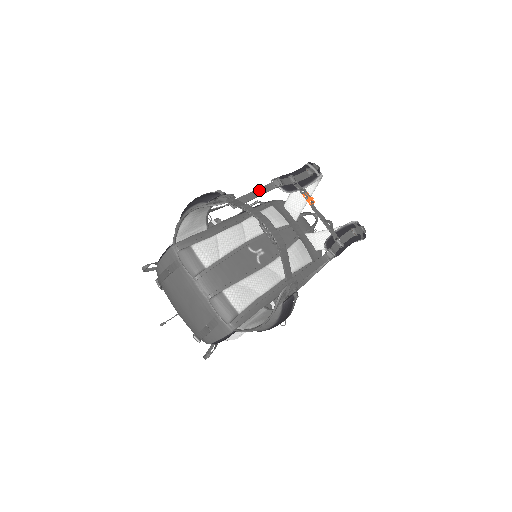
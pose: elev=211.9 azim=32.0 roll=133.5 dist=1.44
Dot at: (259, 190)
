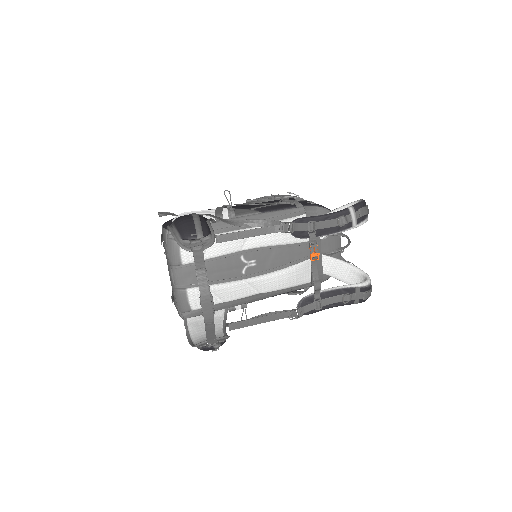
Dot at: (260, 229)
